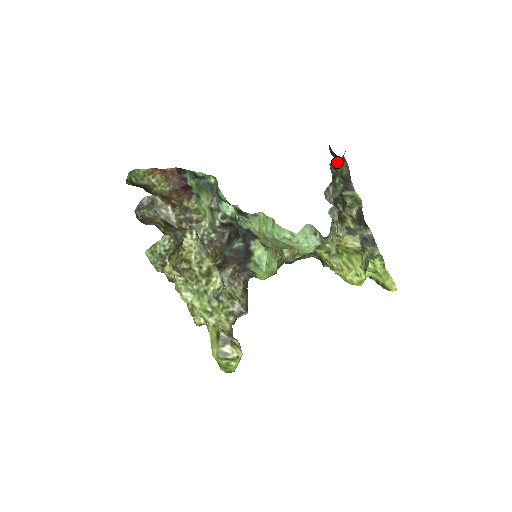
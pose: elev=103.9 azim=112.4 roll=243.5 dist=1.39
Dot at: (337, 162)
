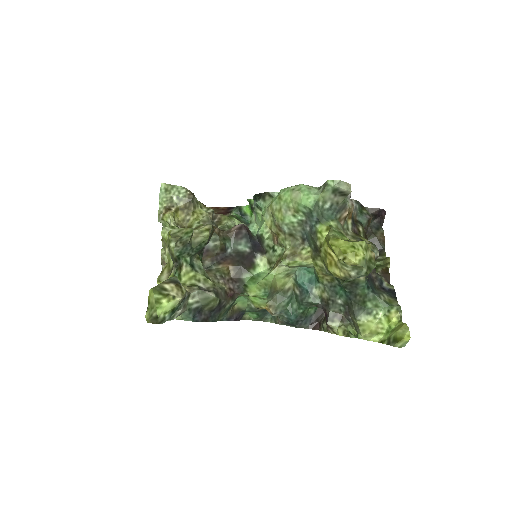
Dot at: (371, 213)
